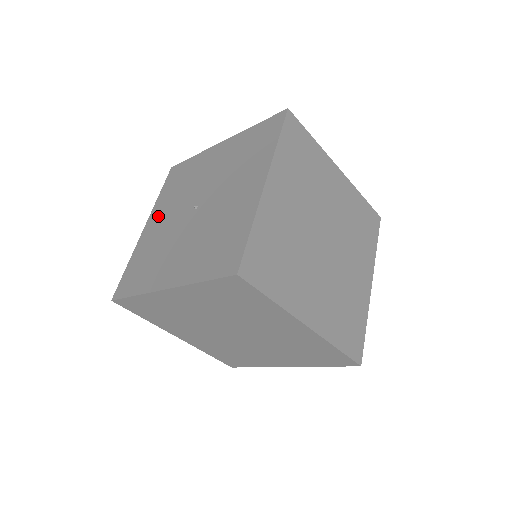
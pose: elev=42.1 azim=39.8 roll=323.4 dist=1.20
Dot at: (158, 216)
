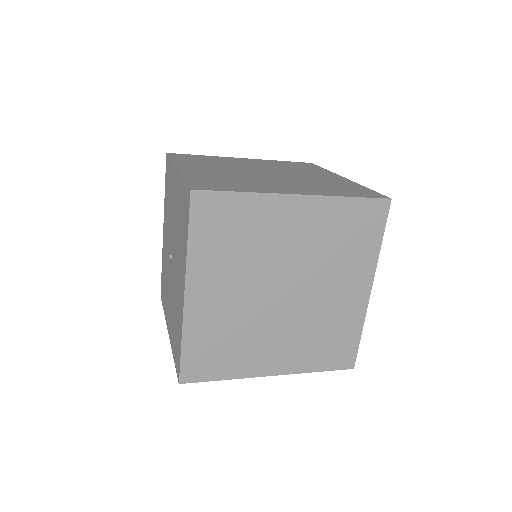
Dot at: (165, 226)
